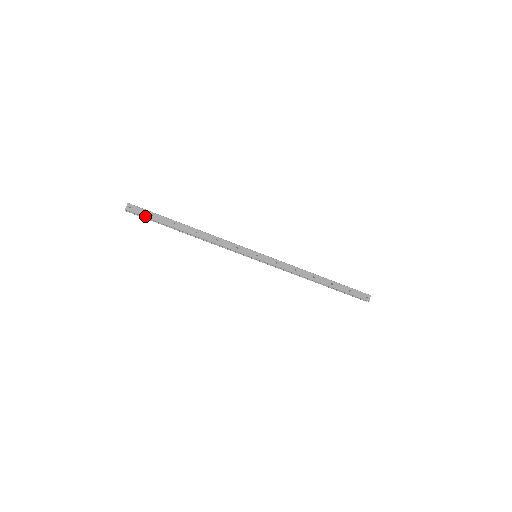
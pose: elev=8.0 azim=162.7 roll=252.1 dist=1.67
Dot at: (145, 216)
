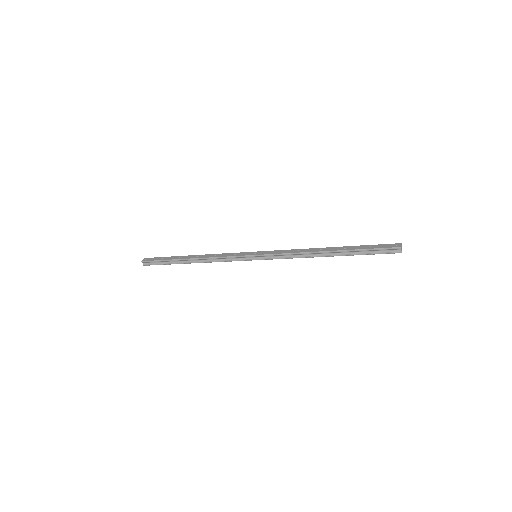
Dot at: (156, 260)
